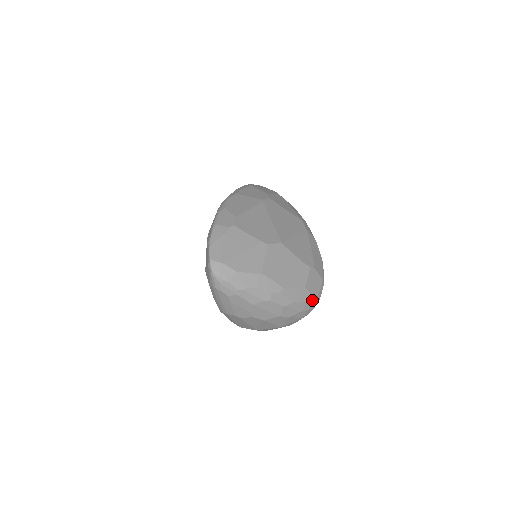
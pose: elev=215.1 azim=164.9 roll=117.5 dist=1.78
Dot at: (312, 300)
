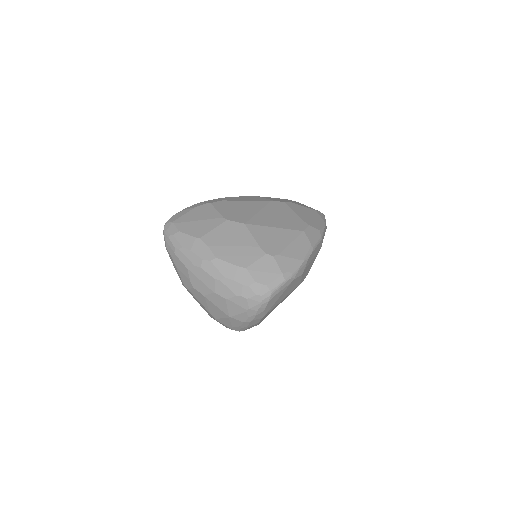
Dot at: (255, 287)
